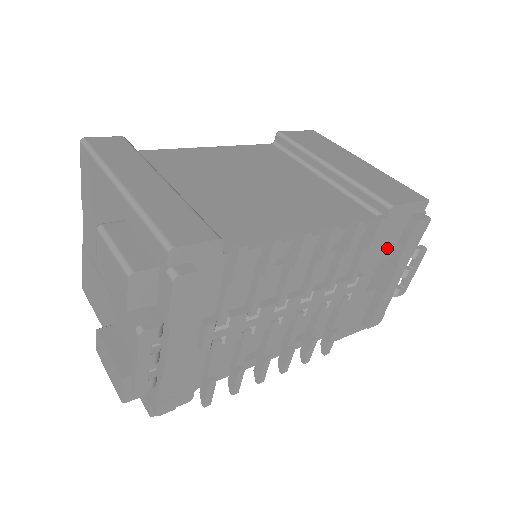
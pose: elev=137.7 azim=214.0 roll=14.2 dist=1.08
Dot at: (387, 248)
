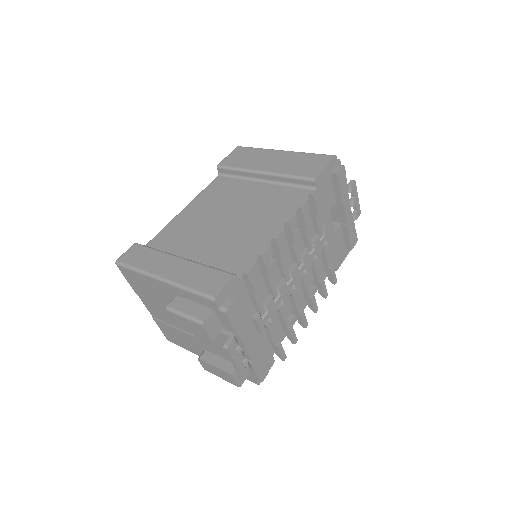
Dot at: (330, 200)
